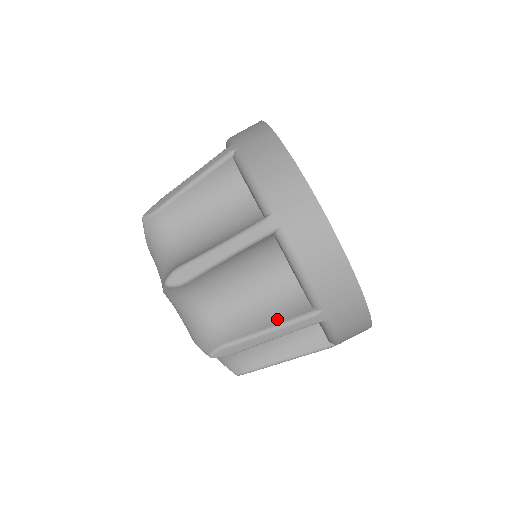
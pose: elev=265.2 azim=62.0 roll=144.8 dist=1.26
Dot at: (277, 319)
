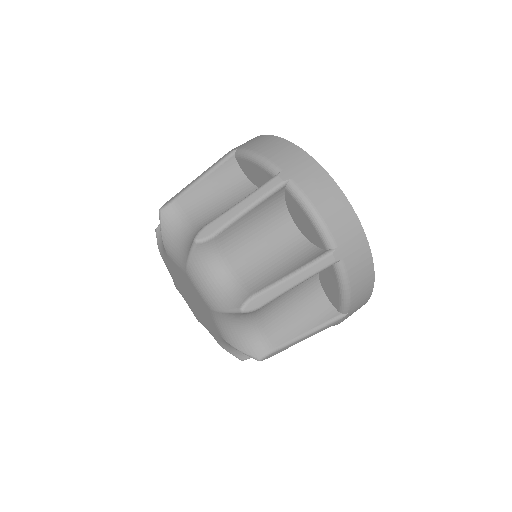
Dot at: (298, 265)
